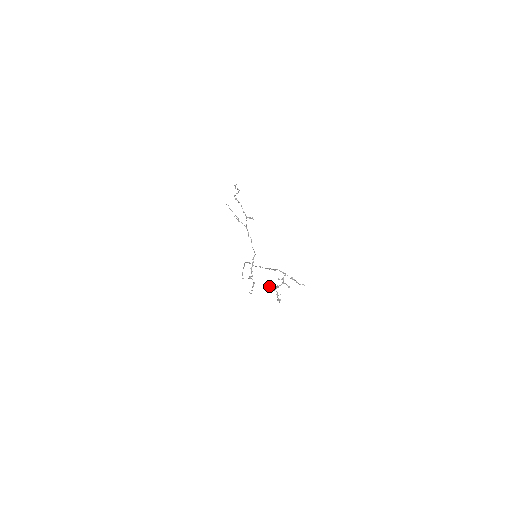
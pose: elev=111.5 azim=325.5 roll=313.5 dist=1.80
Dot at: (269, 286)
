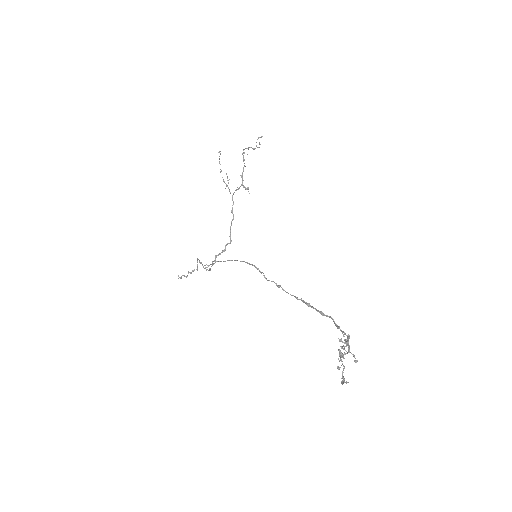
Dot at: (341, 354)
